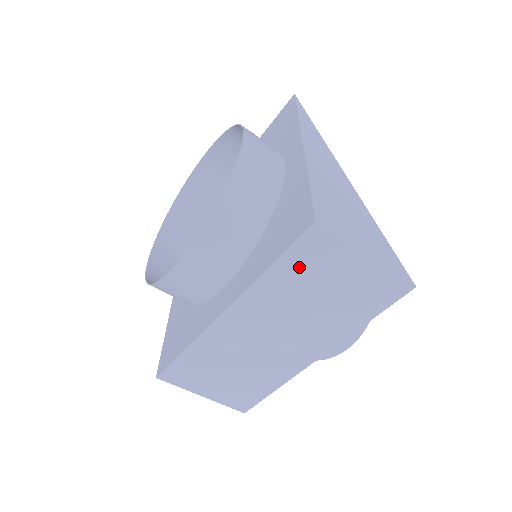
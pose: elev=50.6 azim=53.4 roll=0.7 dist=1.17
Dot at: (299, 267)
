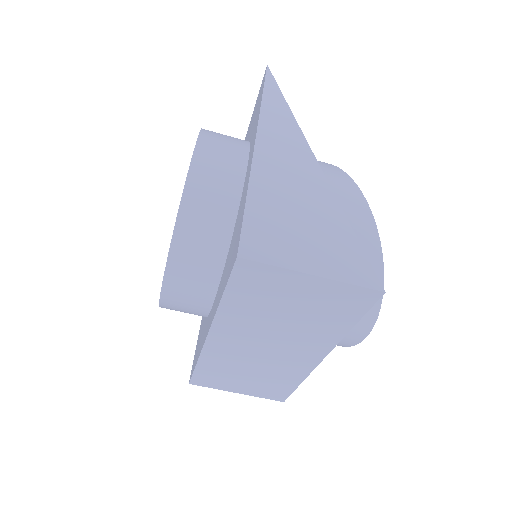
Dot at: (250, 294)
